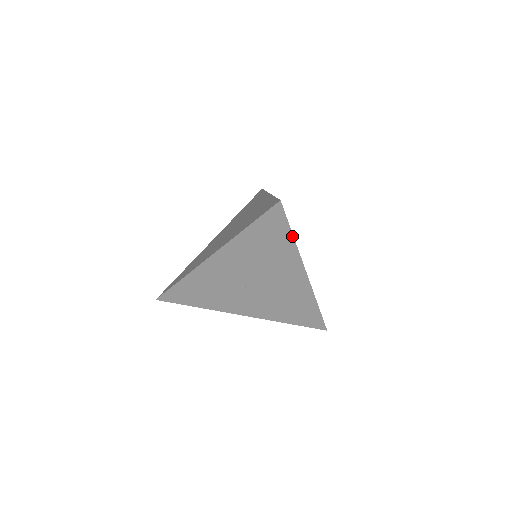
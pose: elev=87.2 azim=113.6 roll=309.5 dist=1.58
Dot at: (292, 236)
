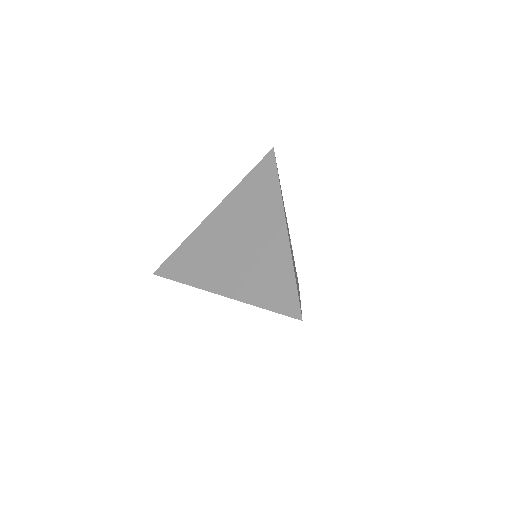
Dot at: occluded
